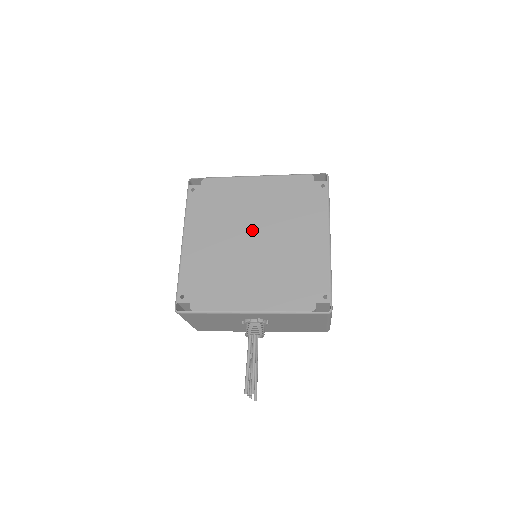
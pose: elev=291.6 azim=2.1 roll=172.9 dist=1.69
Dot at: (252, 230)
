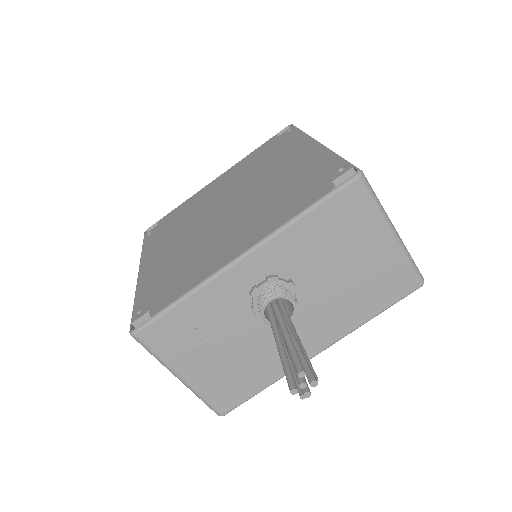
Dot at: (220, 205)
